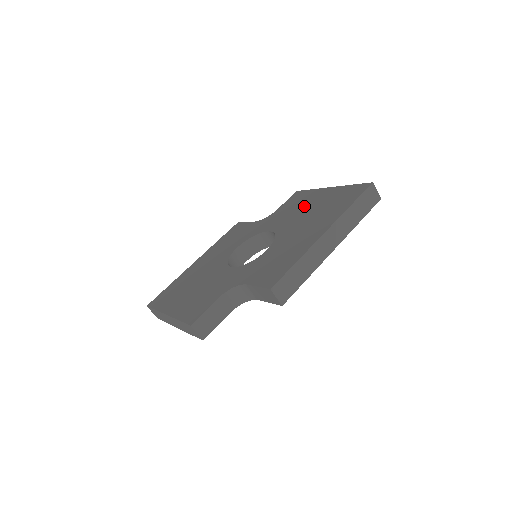
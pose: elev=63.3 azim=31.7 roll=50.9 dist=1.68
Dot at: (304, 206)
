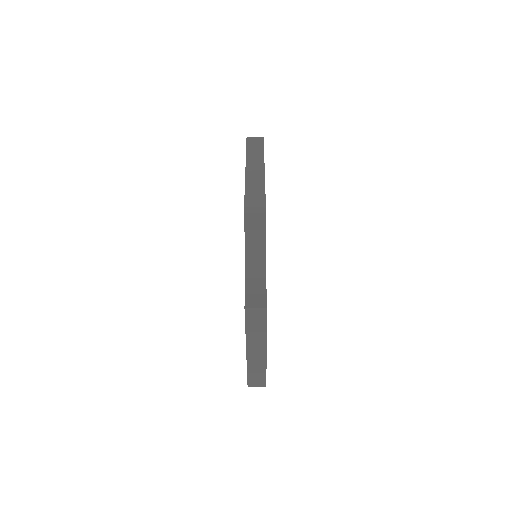
Dot at: occluded
